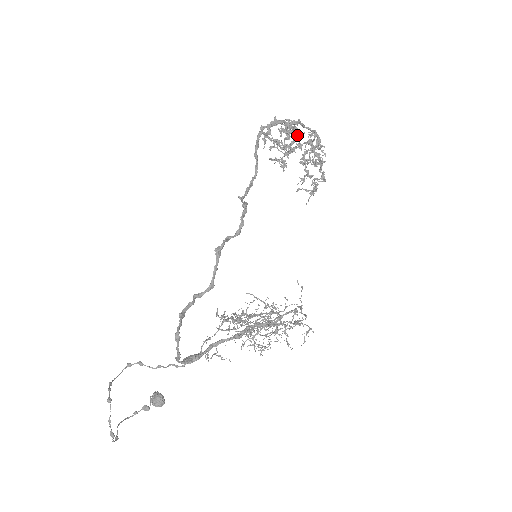
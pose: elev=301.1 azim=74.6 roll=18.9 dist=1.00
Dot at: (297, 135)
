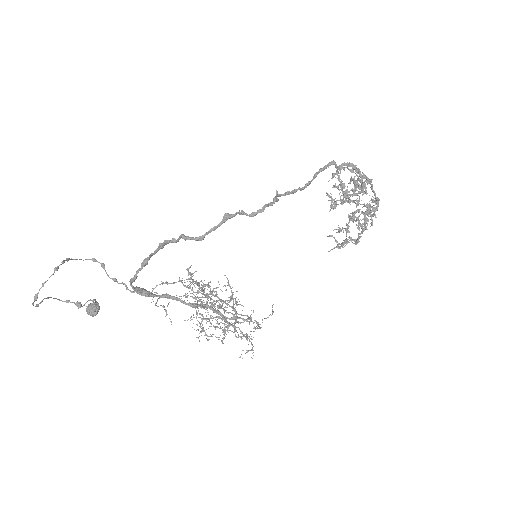
Dot at: (362, 192)
